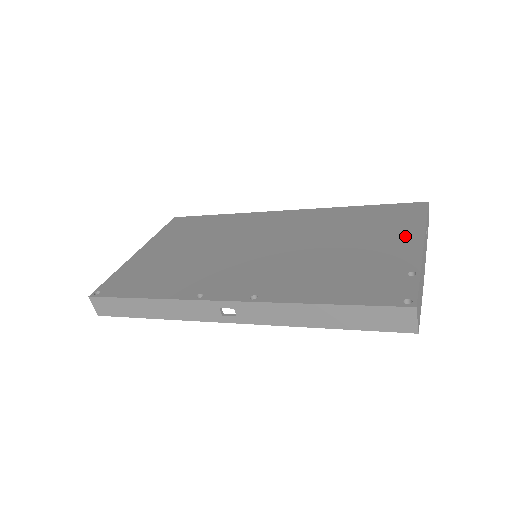
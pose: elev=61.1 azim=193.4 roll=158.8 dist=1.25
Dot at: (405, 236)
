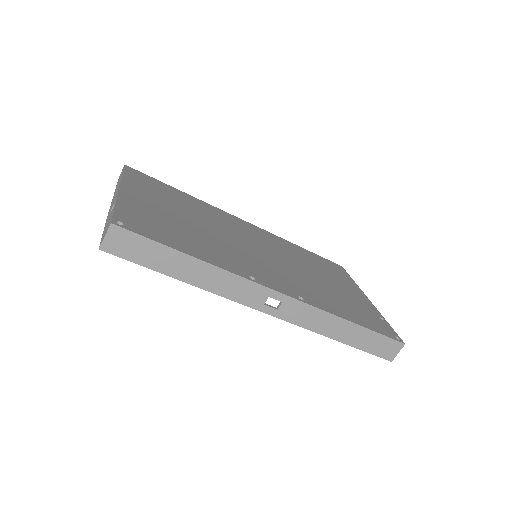
Dot at: (354, 288)
